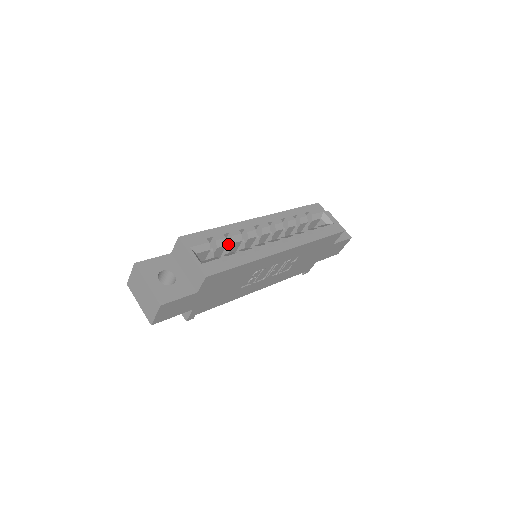
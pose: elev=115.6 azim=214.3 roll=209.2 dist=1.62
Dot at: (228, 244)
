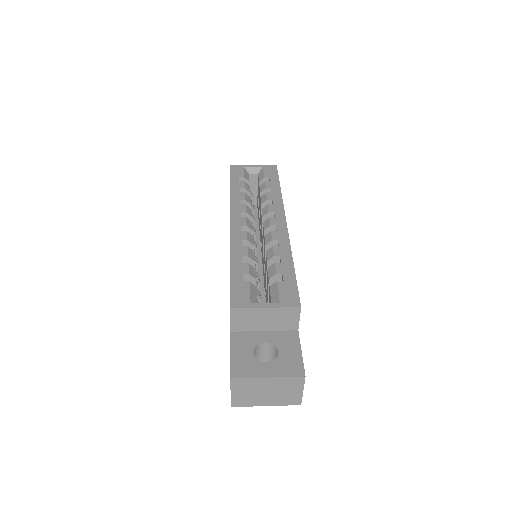
Dot at: occluded
